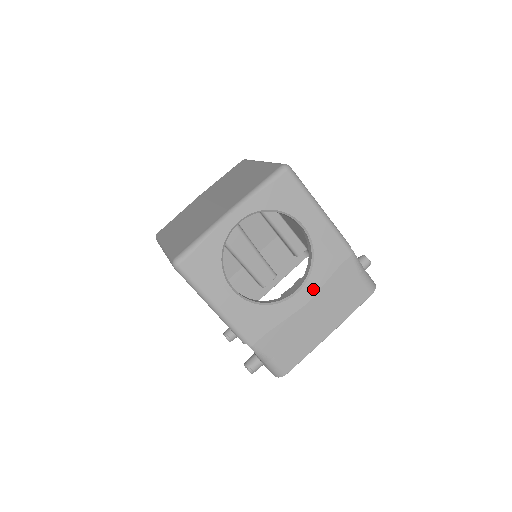
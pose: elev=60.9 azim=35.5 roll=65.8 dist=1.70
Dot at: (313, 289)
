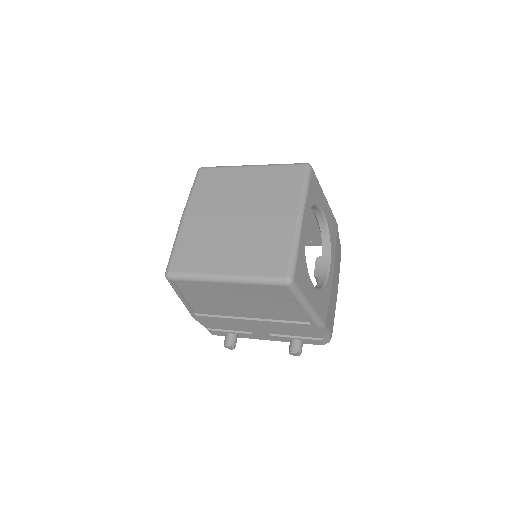
Dot at: (333, 261)
